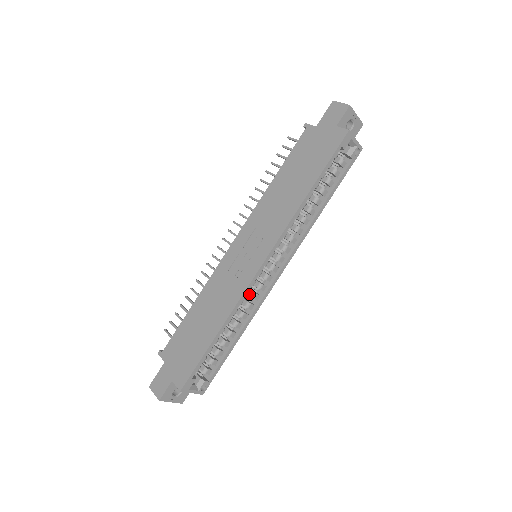
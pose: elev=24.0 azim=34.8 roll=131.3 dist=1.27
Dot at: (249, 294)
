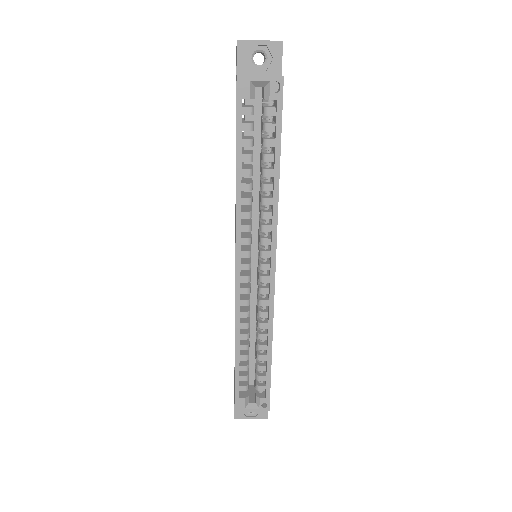
Dot at: (257, 301)
